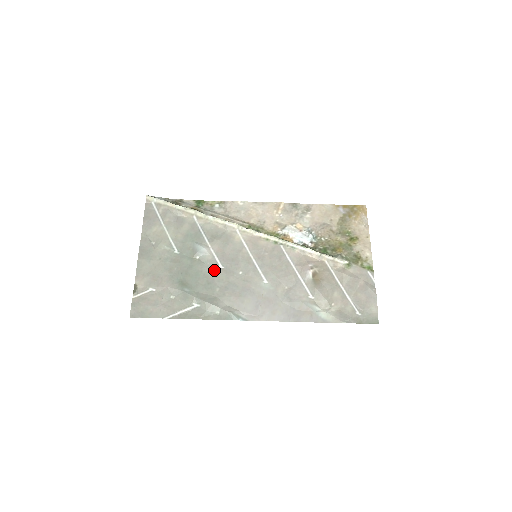
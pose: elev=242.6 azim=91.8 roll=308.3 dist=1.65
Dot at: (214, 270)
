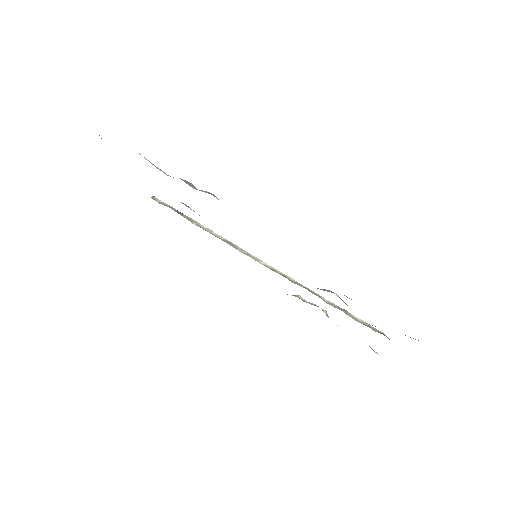
Dot at: occluded
